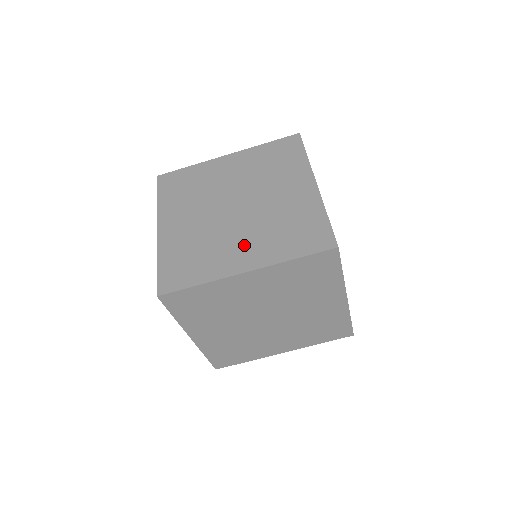
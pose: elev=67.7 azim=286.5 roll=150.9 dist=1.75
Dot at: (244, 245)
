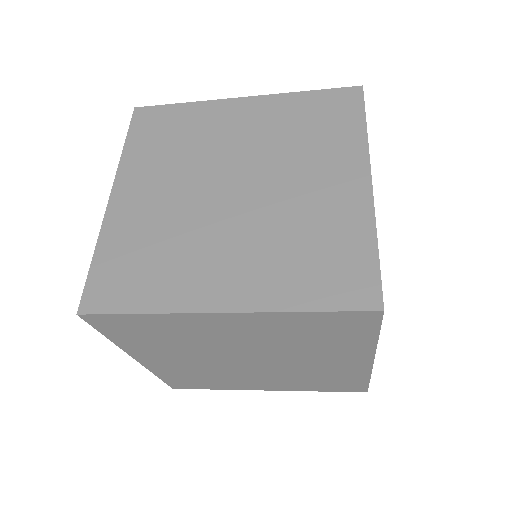
Dot at: (231, 261)
